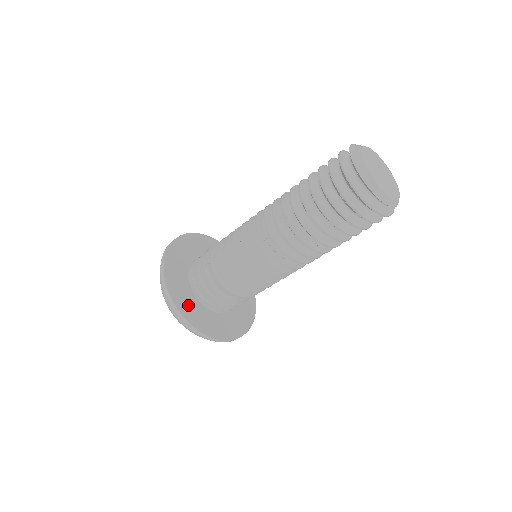
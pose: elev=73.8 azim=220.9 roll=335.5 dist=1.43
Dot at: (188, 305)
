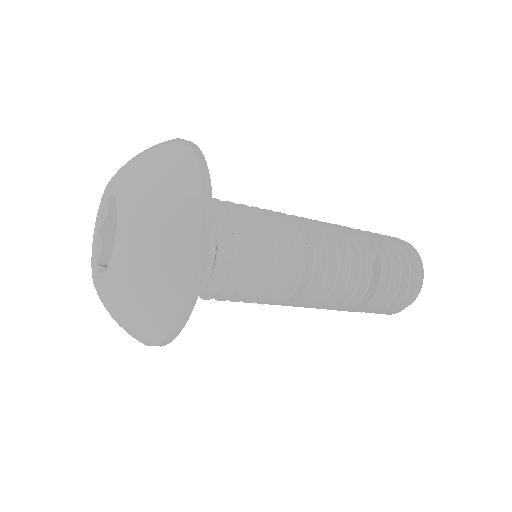
Dot at: occluded
